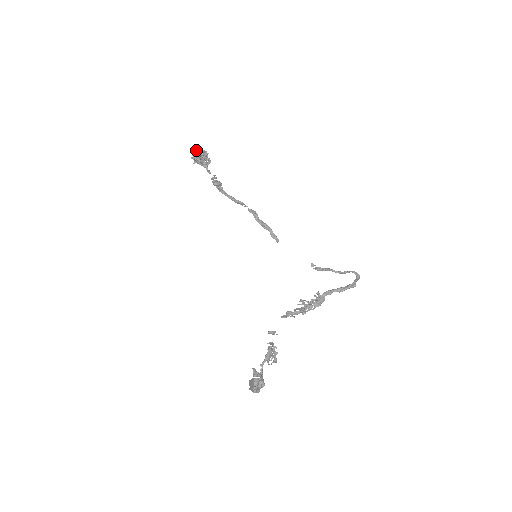
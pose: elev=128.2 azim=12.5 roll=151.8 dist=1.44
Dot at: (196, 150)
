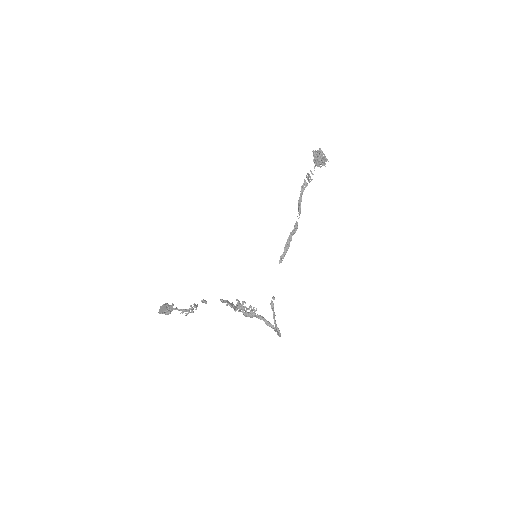
Dot at: (322, 153)
